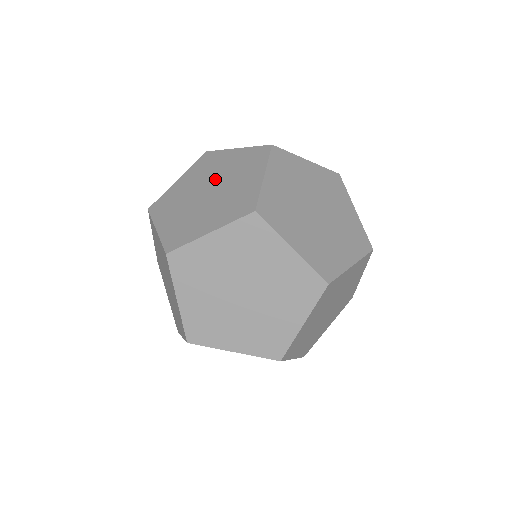
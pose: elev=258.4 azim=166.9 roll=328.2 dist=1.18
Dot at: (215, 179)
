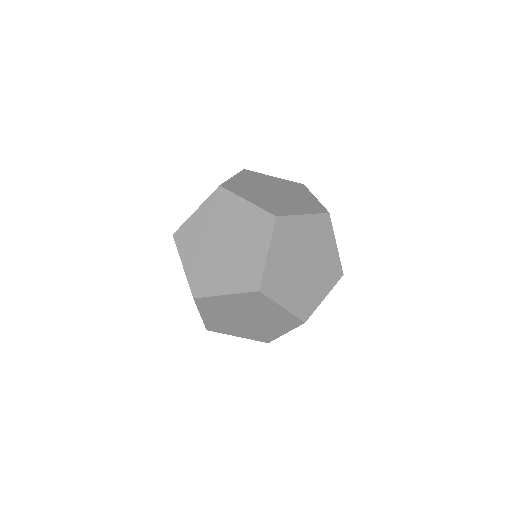
Dot at: (286, 193)
